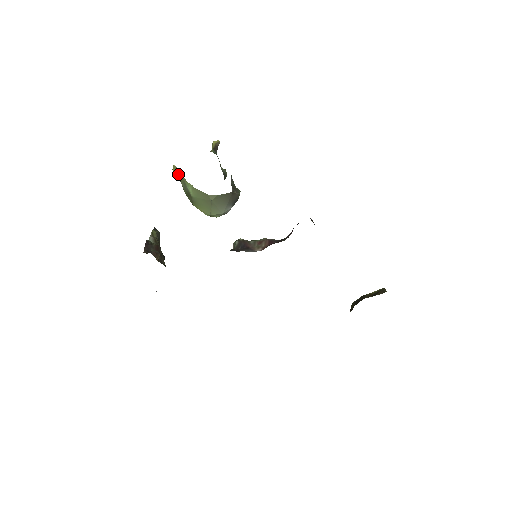
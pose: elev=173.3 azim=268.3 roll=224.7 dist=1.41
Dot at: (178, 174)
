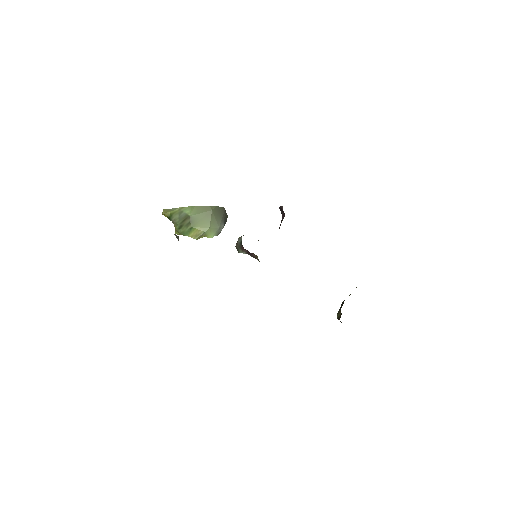
Dot at: (170, 212)
